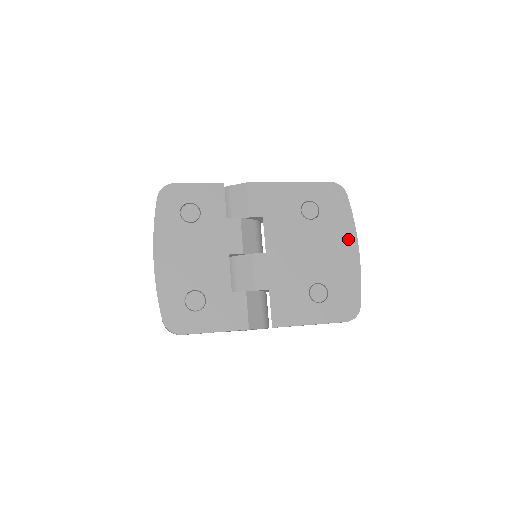
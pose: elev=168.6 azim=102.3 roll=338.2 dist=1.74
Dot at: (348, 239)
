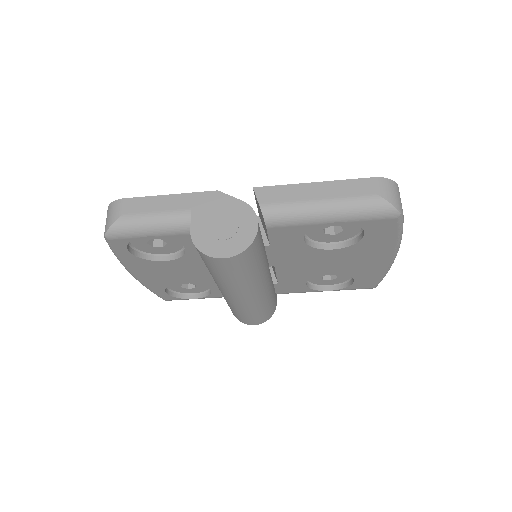
Dot at: occluded
